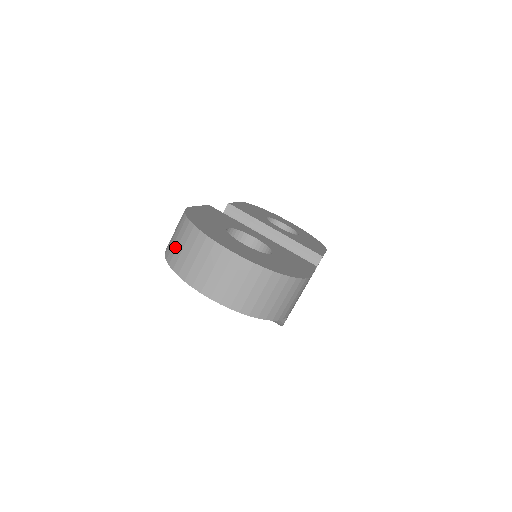
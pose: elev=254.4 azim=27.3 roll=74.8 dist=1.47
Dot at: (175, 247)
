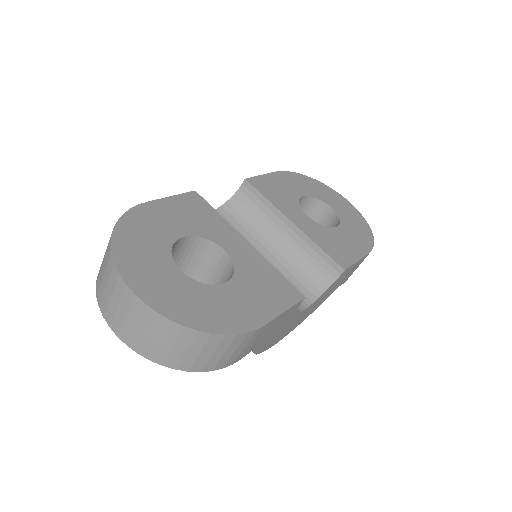
Dot at: occluded
